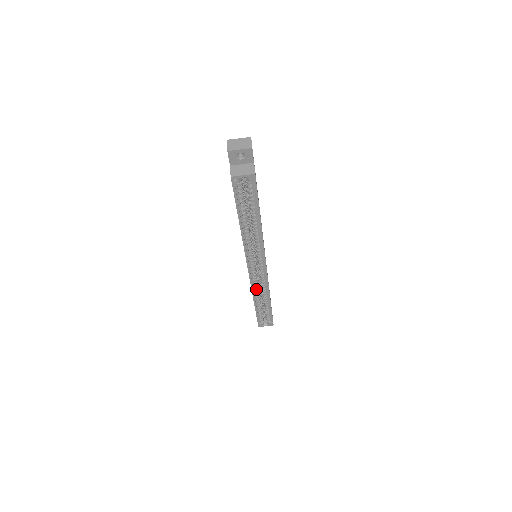
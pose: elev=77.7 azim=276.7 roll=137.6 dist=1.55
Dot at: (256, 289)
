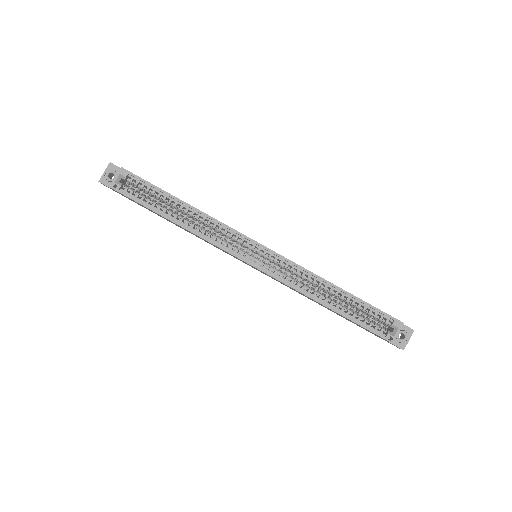
Dot at: (302, 287)
